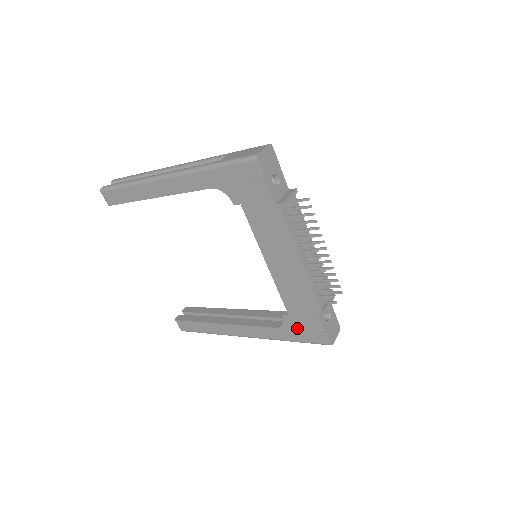
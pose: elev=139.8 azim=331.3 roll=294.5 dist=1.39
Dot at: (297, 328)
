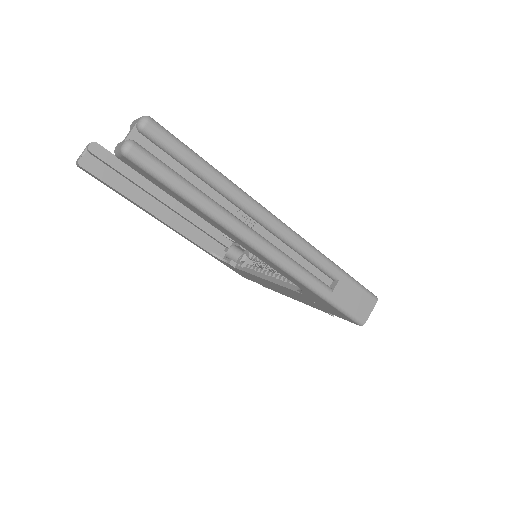
Dot at: (230, 266)
